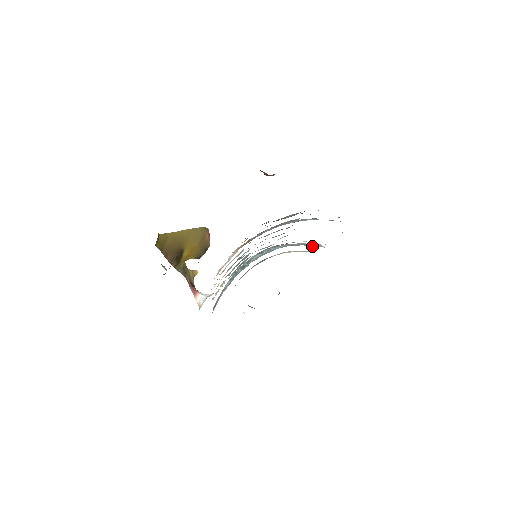
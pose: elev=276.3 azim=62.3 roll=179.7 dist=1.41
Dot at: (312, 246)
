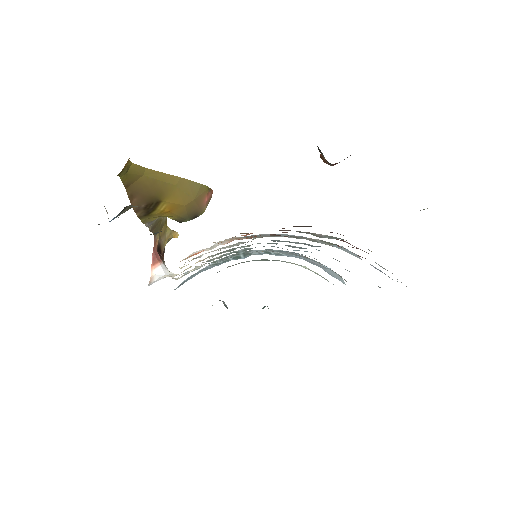
Dot at: occluded
